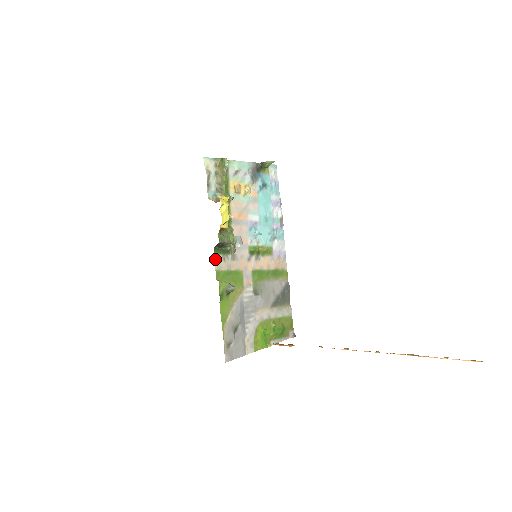
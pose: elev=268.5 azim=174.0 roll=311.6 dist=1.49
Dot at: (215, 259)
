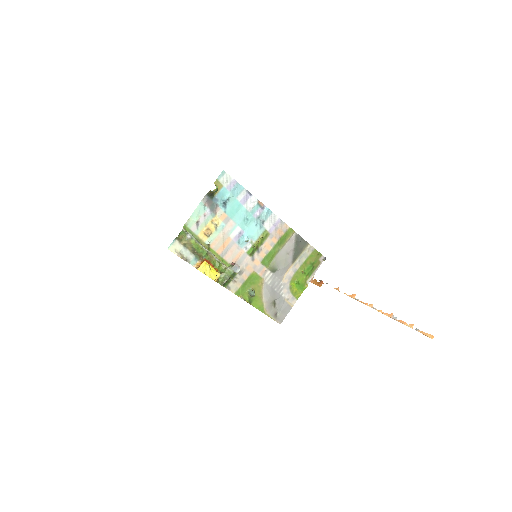
Dot at: (229, 289)
